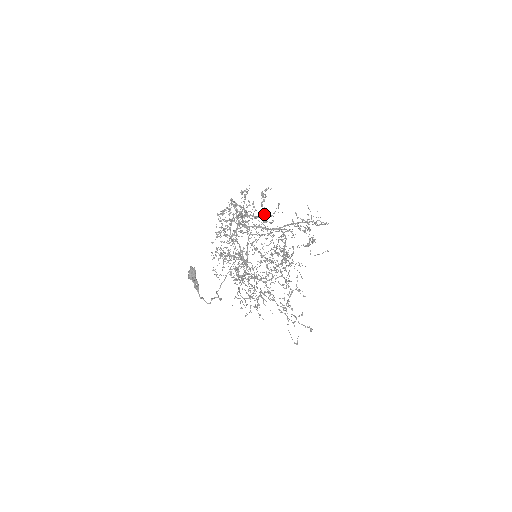
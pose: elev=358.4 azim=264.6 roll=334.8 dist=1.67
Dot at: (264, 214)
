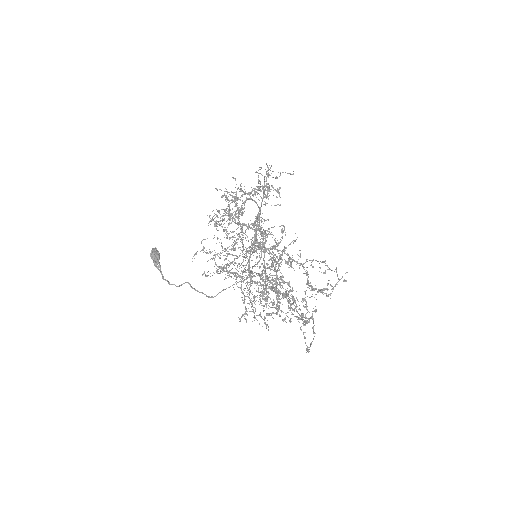
Dot at: occluded
